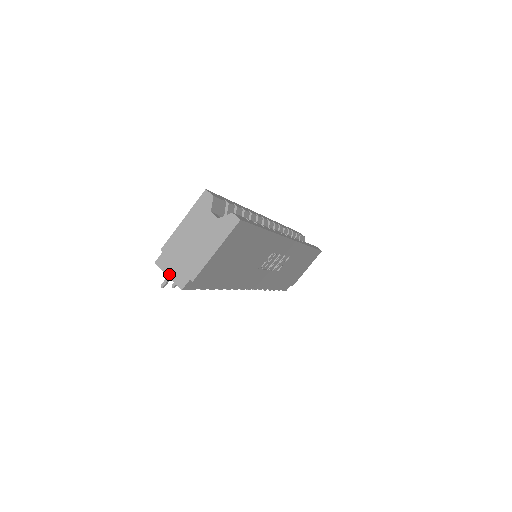
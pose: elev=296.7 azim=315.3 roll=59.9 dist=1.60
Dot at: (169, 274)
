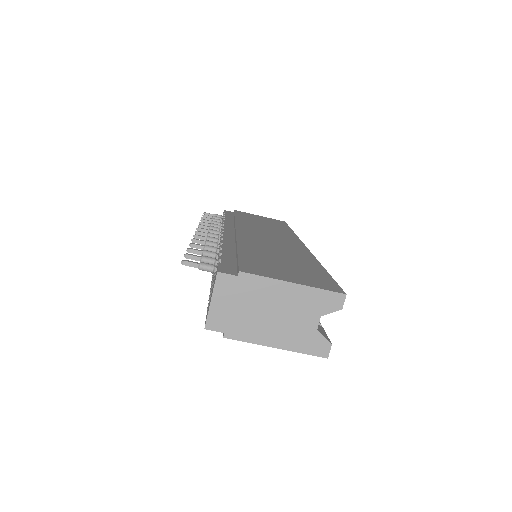
Dot at: (214, 301)
